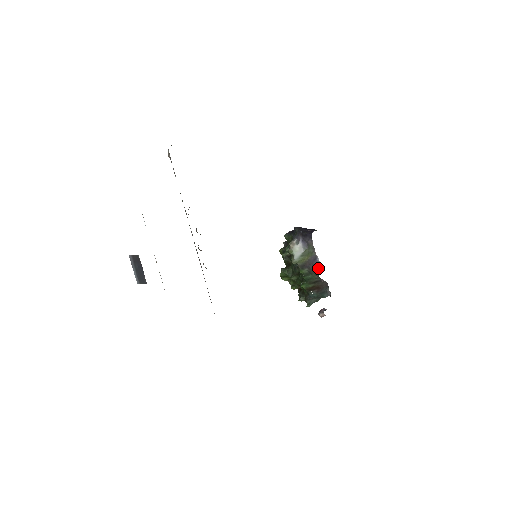
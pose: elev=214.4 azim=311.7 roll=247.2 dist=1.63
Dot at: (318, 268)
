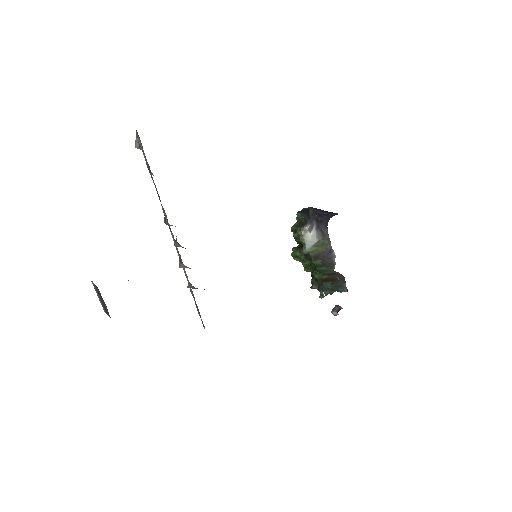
Dot at: (333, 263)
